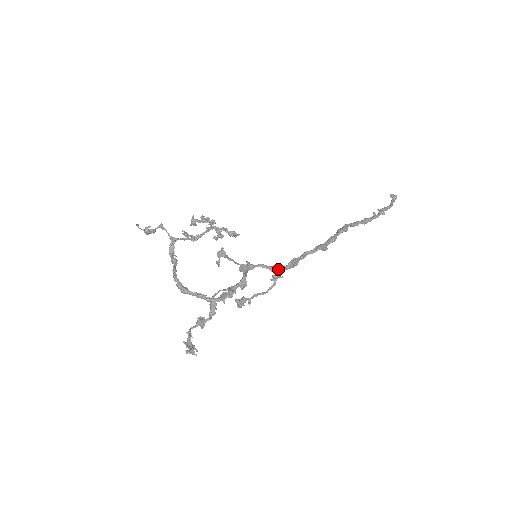
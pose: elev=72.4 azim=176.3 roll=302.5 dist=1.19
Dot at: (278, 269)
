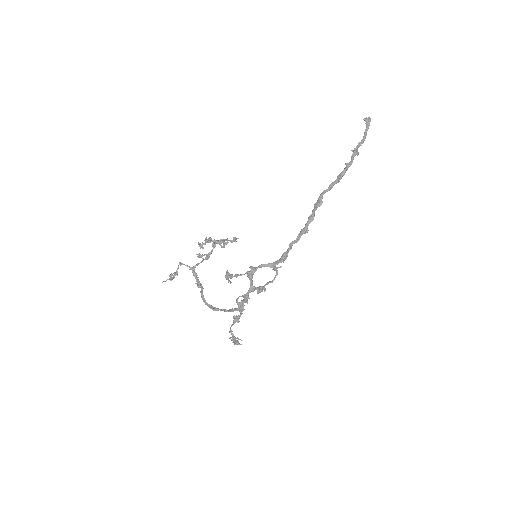
Dot at: (274, 265)
